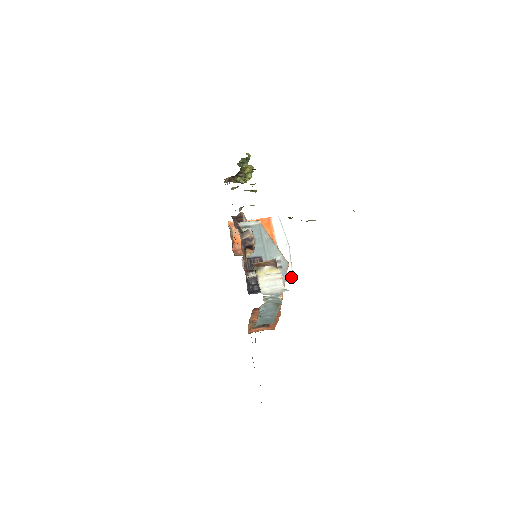
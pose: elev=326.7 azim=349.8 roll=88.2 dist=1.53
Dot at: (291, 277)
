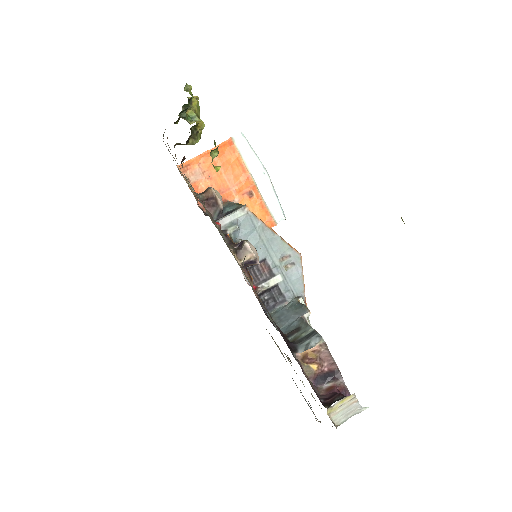
Dot at: (282, 216)
